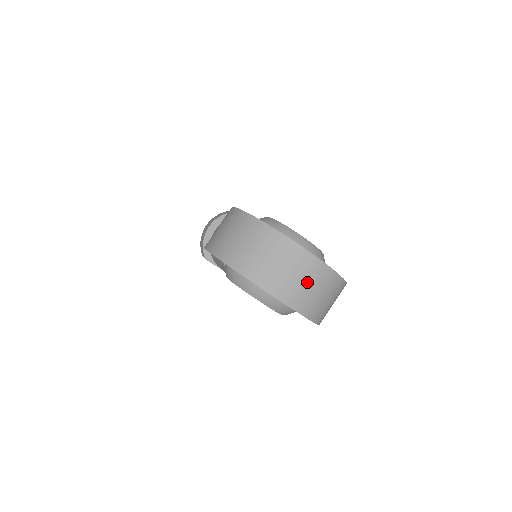
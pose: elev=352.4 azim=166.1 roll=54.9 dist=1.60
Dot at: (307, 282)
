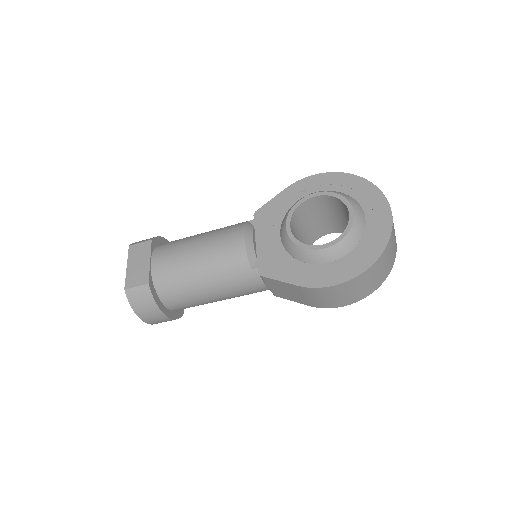
Dot at: (394, 231)
